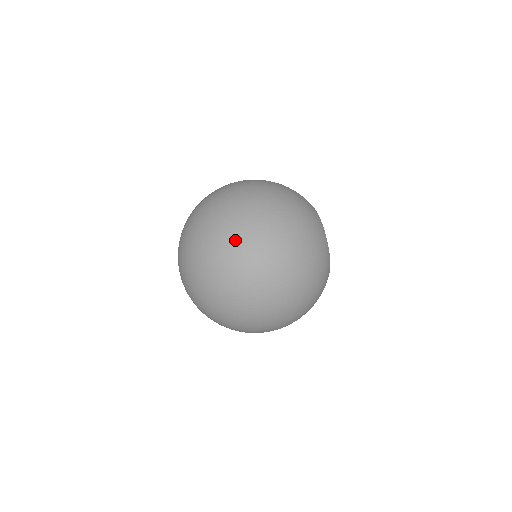
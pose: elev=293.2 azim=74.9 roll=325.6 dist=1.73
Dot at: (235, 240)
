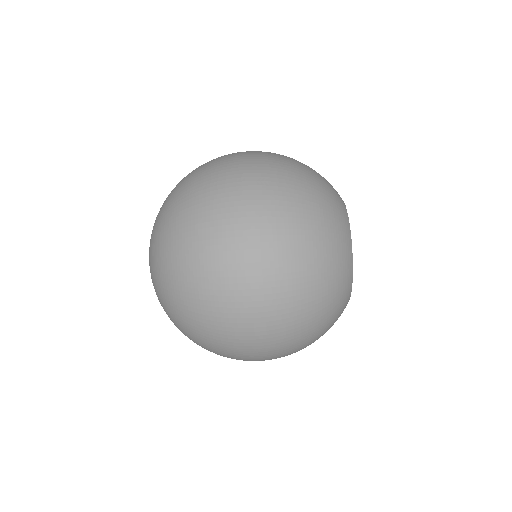
Dot at: occluded
